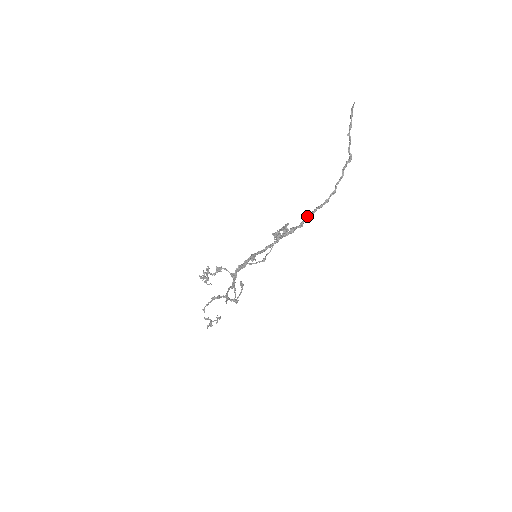
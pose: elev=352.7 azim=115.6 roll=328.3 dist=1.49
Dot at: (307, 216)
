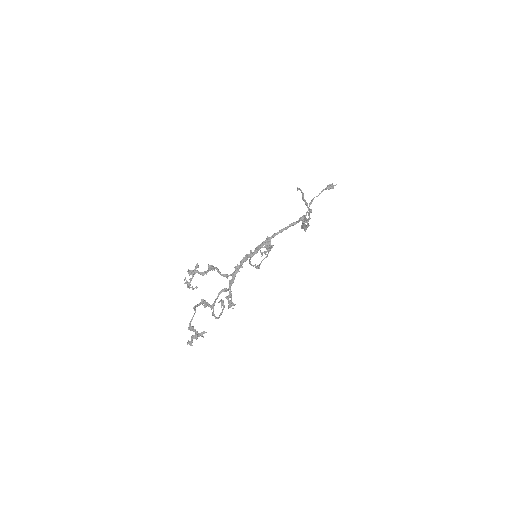
Dot at: occluded
